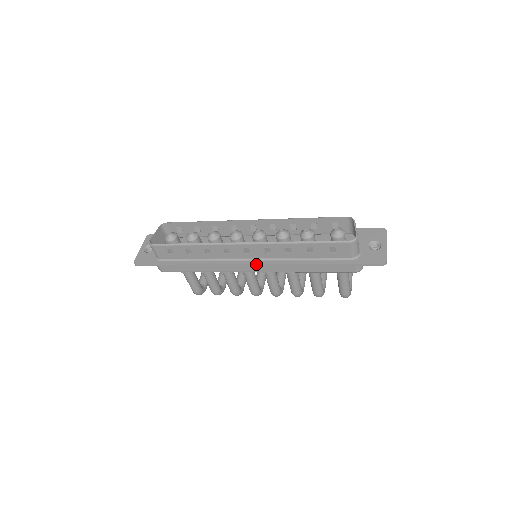
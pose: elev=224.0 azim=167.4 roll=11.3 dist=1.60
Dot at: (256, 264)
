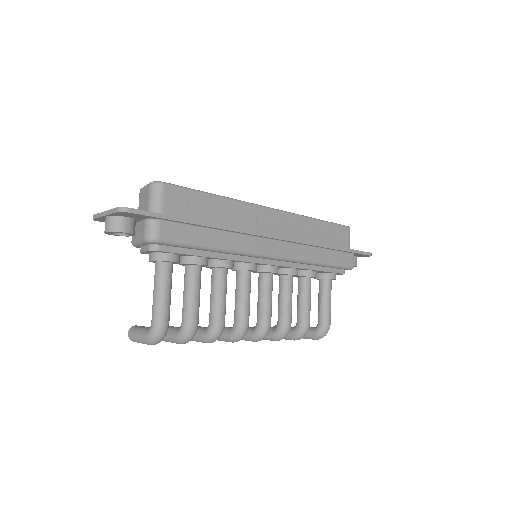
Dot at: (285, 237)
